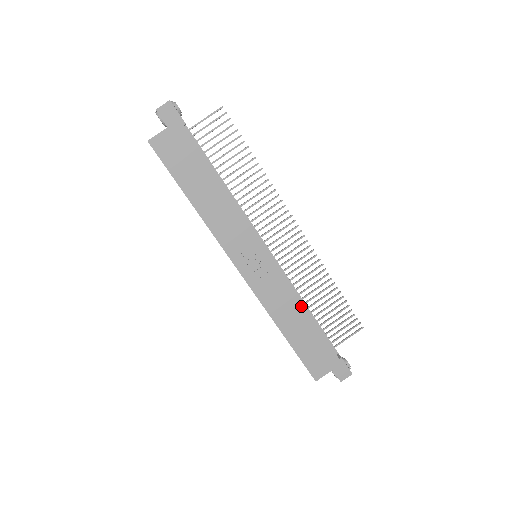
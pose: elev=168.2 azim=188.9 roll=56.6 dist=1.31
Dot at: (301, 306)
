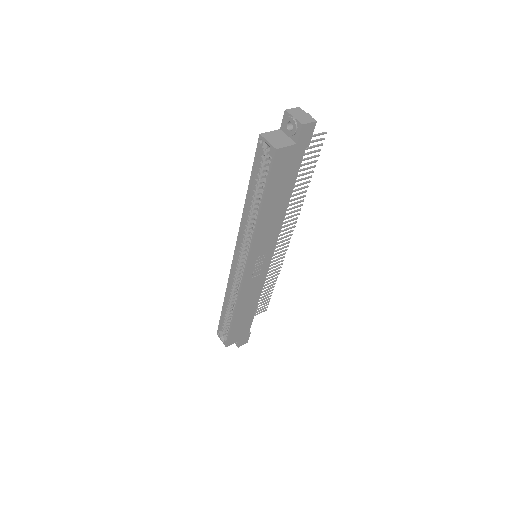
Dot at: (258, 299)
